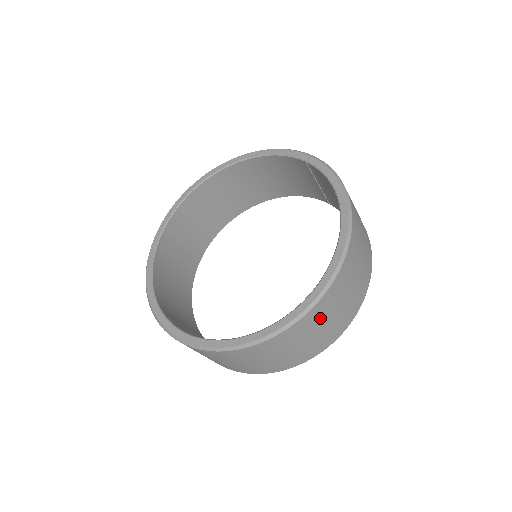
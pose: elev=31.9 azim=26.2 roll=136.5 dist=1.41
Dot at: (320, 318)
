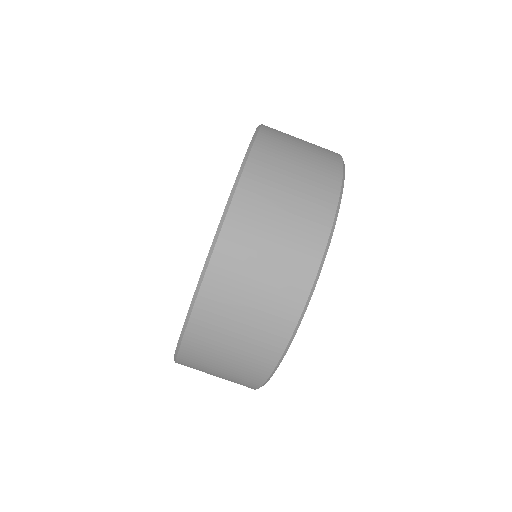
Dot at: (279, 156)
